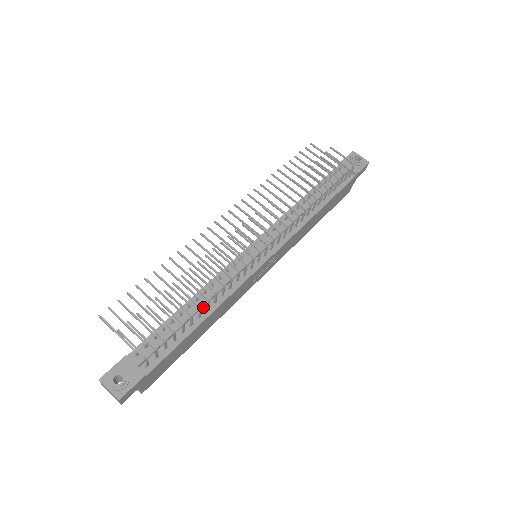
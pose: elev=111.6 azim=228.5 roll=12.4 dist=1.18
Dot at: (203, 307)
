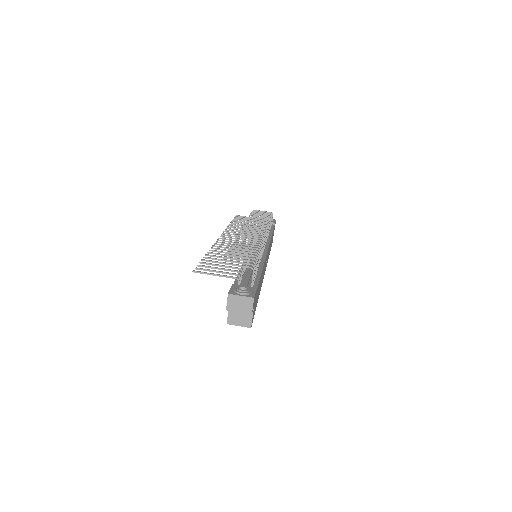
Dot at: occluded
